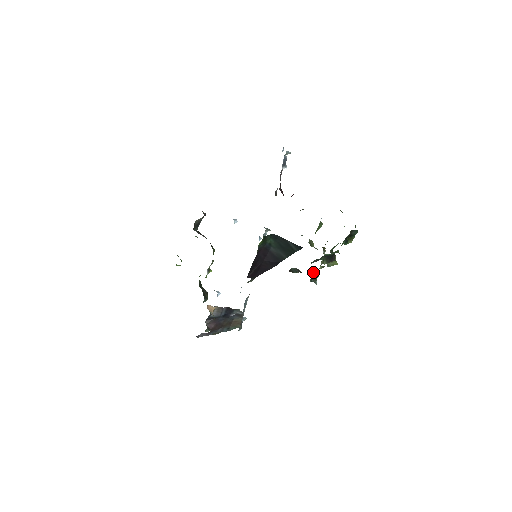
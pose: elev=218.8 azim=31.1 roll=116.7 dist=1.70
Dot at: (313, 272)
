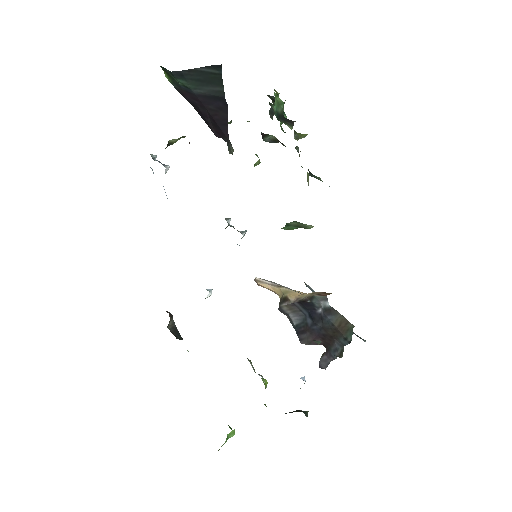
Dot at: (297, 150)
